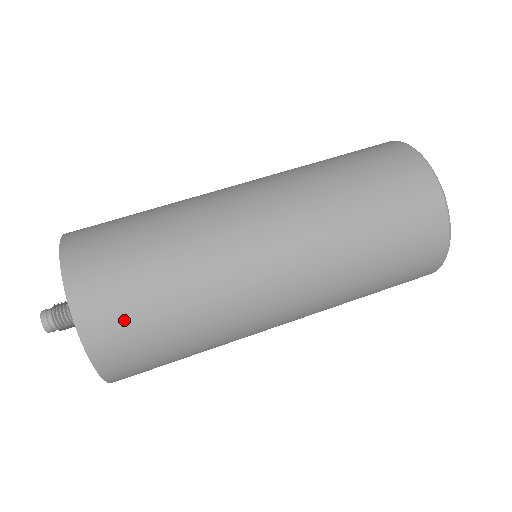
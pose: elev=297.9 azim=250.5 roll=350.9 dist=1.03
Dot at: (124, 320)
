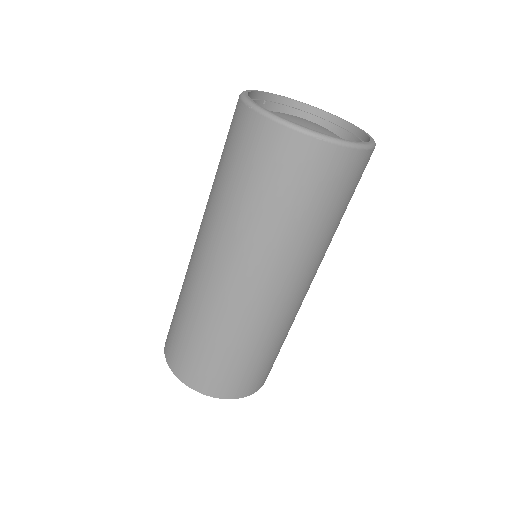
Dot at: (207, 371)
